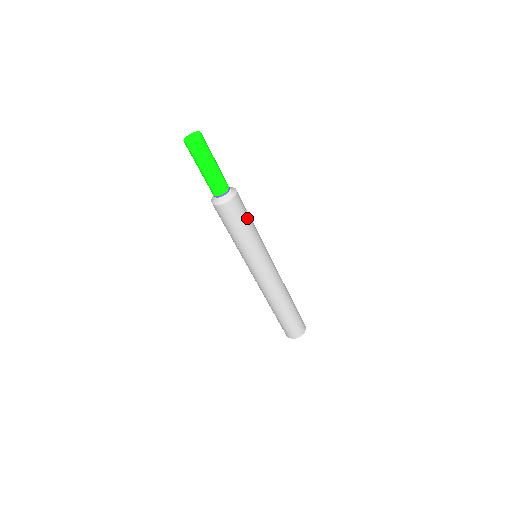
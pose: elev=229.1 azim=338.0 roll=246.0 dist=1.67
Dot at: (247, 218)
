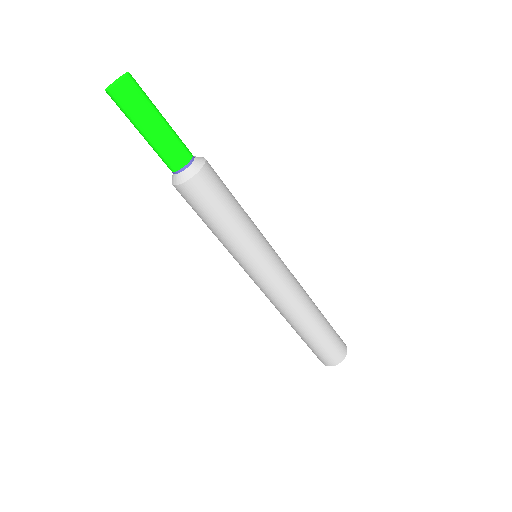
Dot at: (227, 203)
